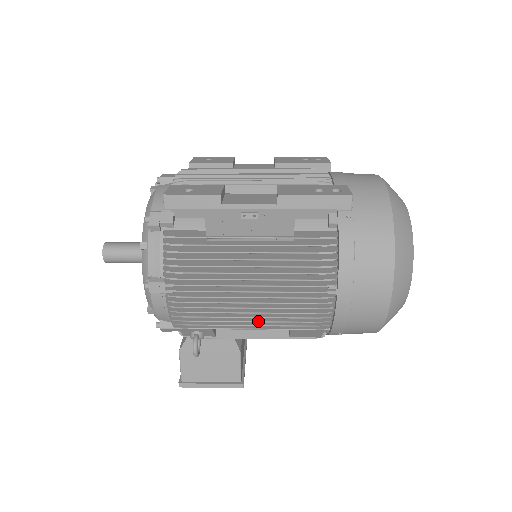
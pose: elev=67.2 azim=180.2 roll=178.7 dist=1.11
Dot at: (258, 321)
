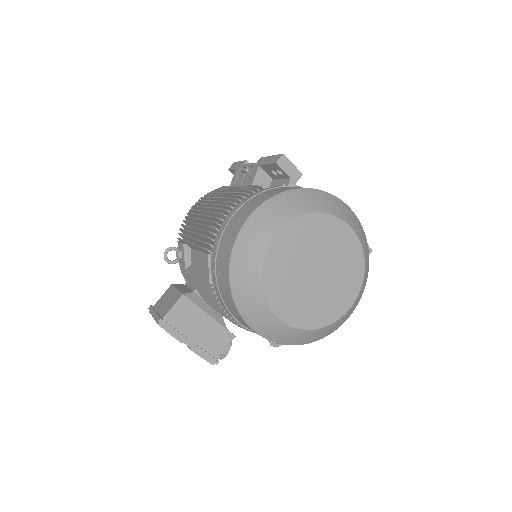
Dot at: occluded
